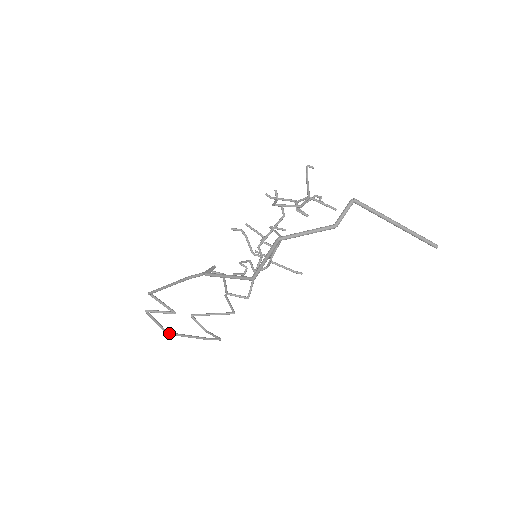
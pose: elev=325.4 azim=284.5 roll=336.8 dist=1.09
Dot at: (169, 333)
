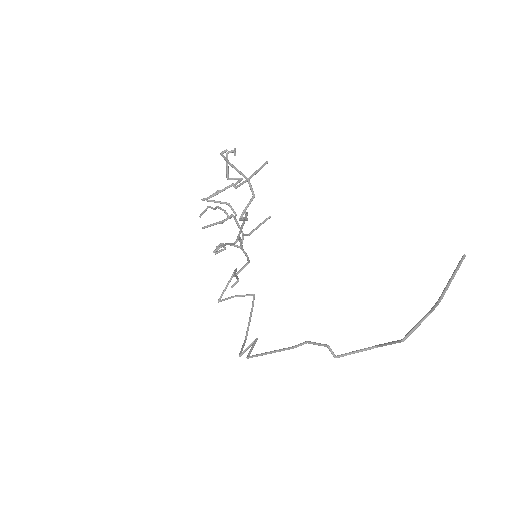
Dot at: (246, 338)
